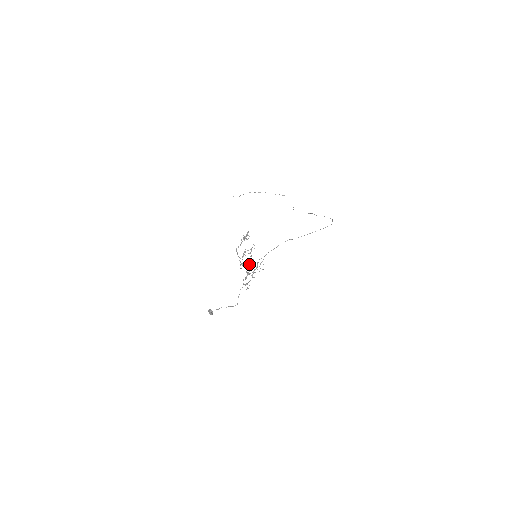
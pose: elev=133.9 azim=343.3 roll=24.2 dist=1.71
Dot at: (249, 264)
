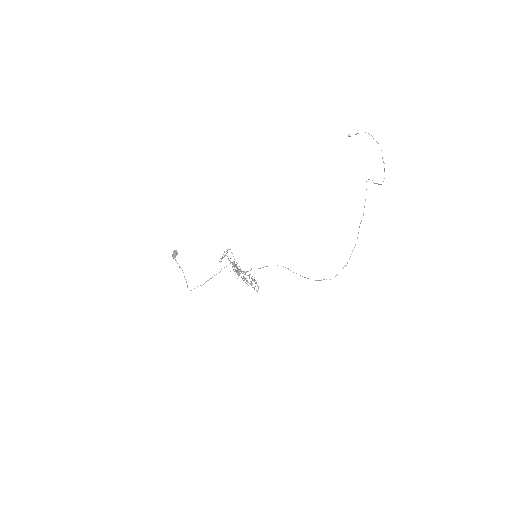
Dot at: occluded
